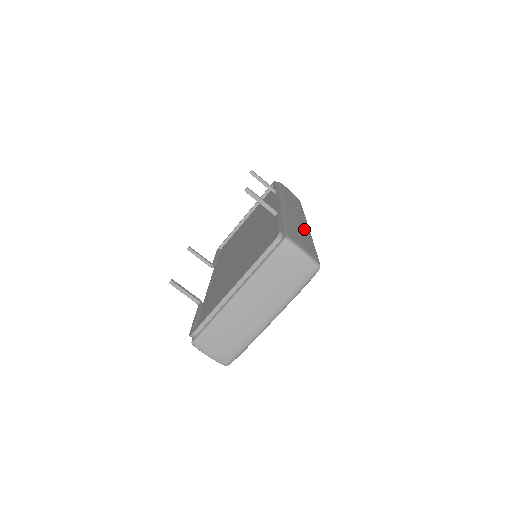
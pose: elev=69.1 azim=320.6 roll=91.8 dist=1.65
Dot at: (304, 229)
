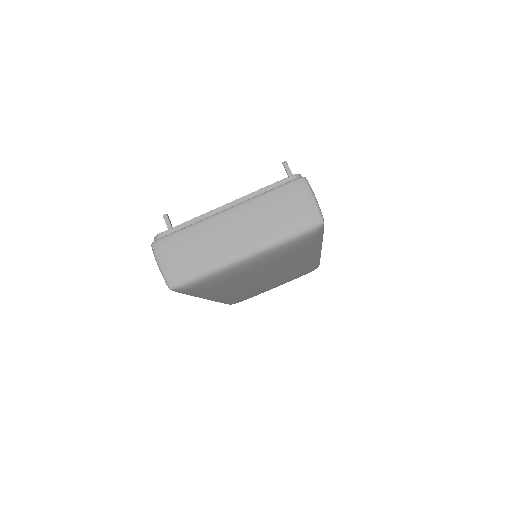
Dot at: occluded
